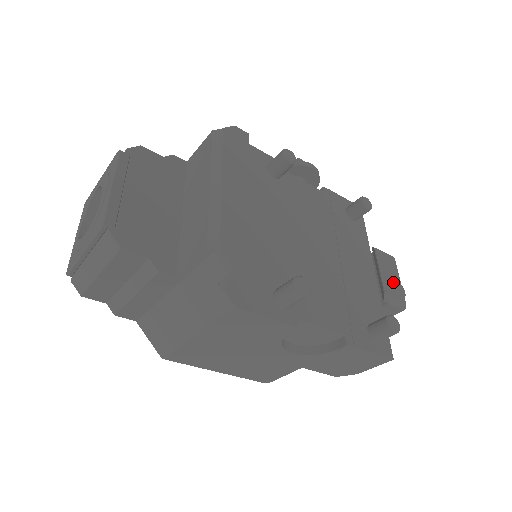
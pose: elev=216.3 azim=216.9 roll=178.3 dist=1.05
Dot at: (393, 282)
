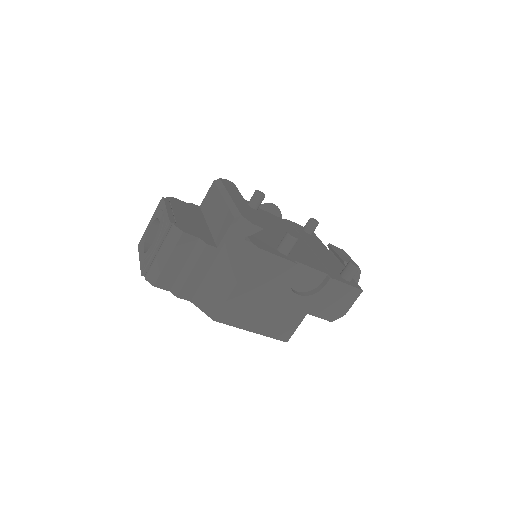
Dot at: (347, 258)
